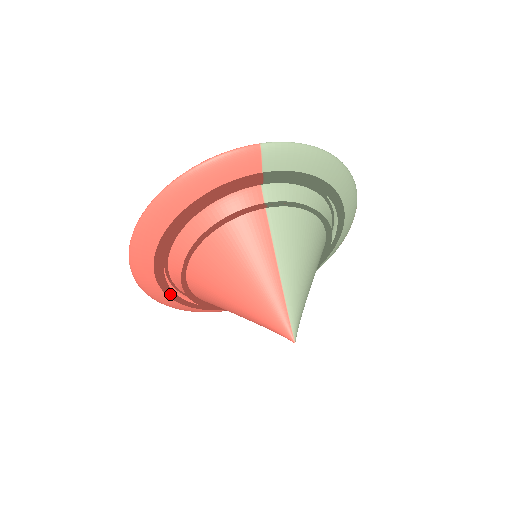
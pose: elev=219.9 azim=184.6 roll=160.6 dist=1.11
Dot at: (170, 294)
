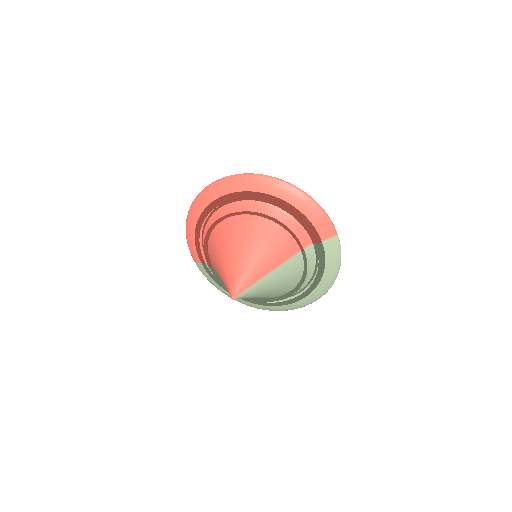
Dot at: (211, 207)
